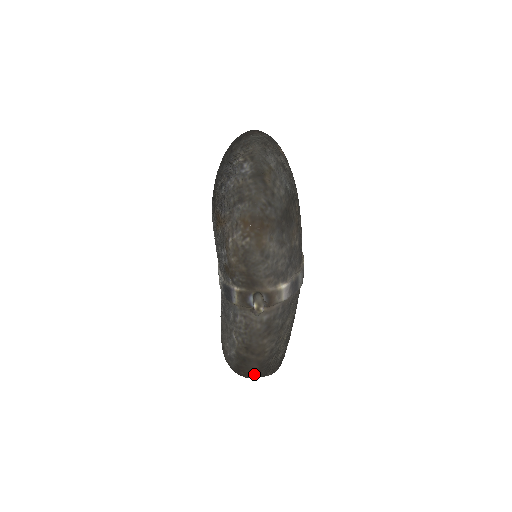
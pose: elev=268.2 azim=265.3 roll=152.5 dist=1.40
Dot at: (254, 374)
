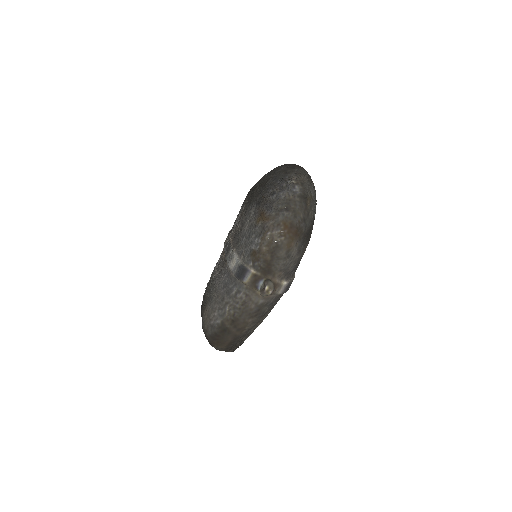
Dot at: (224, 345)
